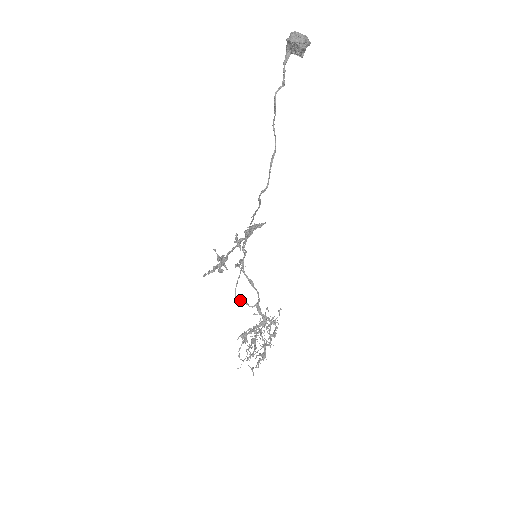
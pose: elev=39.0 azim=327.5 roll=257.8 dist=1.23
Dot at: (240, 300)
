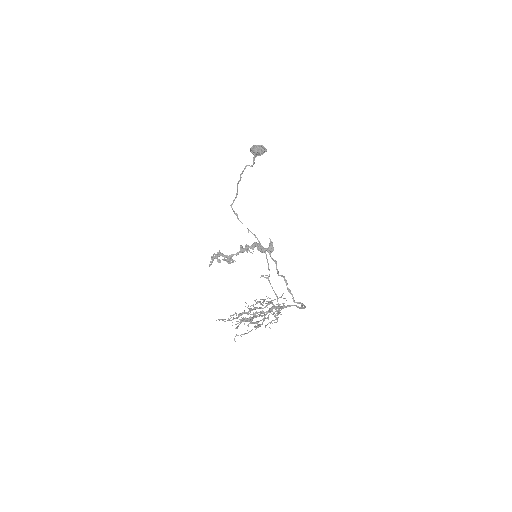
Dot at: (278, 314)
